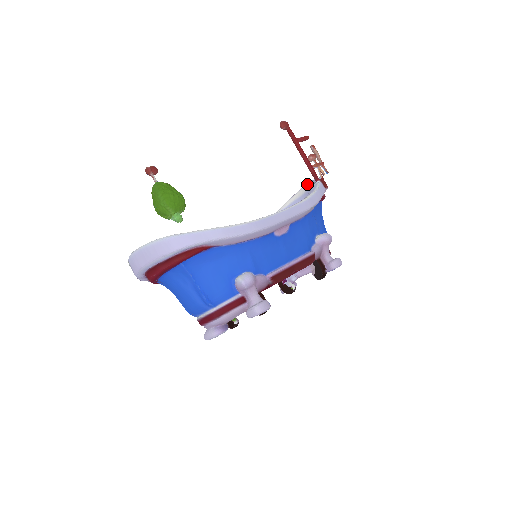
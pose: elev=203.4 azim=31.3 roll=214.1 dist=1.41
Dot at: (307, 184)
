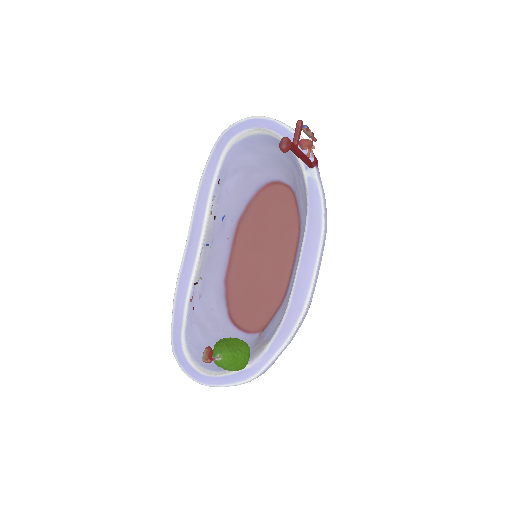
Dot at: (276, 133)
